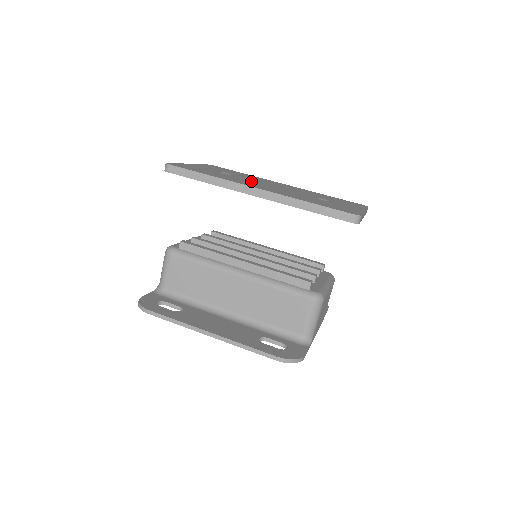
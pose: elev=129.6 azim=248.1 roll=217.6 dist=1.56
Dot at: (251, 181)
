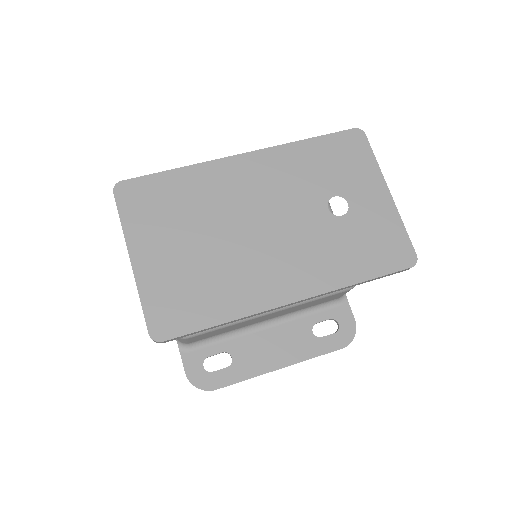
Dot at: (245, 248)
